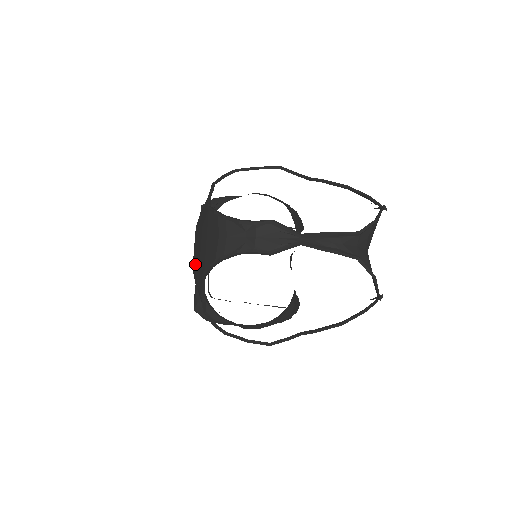
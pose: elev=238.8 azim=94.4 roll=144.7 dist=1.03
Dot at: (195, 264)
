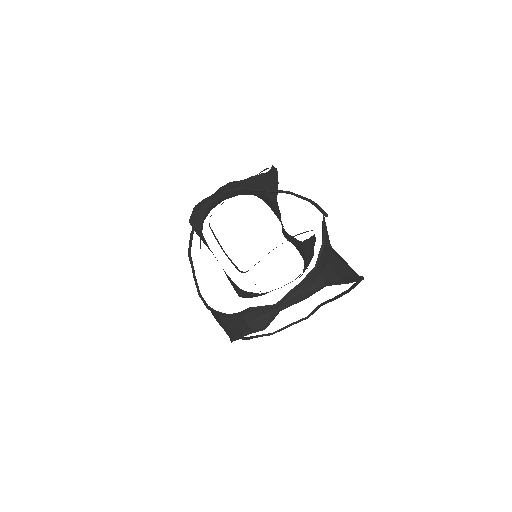
Dot at: occluded
